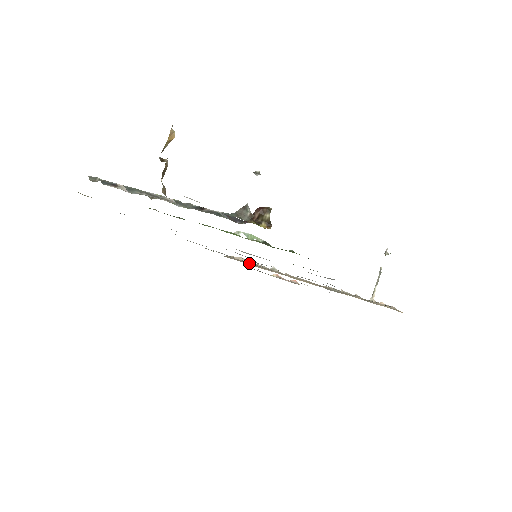
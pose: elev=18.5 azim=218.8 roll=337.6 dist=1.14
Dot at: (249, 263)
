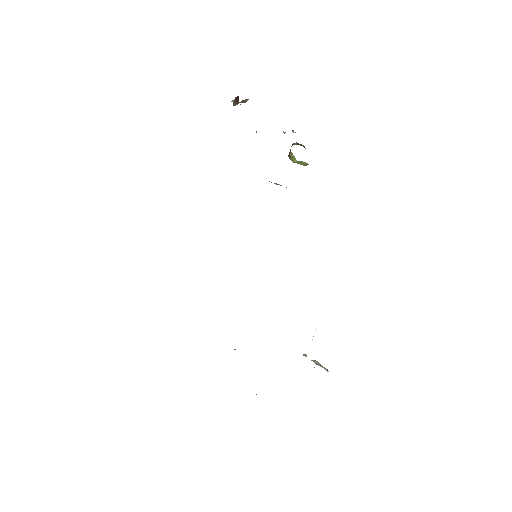
Dot at: occluded
